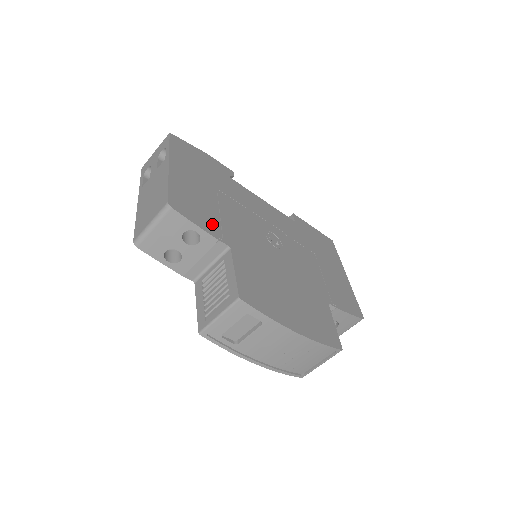
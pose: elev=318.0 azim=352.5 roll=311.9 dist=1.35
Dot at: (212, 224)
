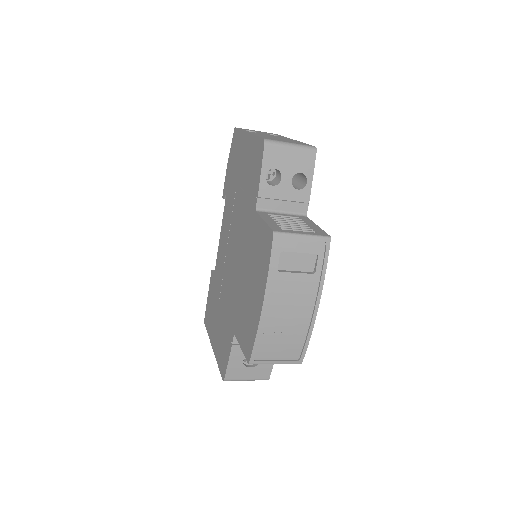
Dot at: occluded
